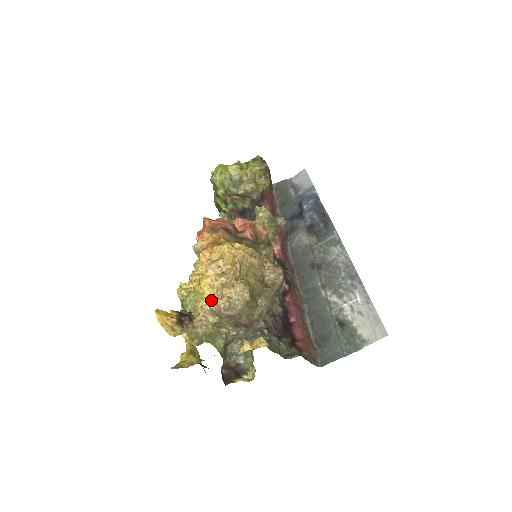
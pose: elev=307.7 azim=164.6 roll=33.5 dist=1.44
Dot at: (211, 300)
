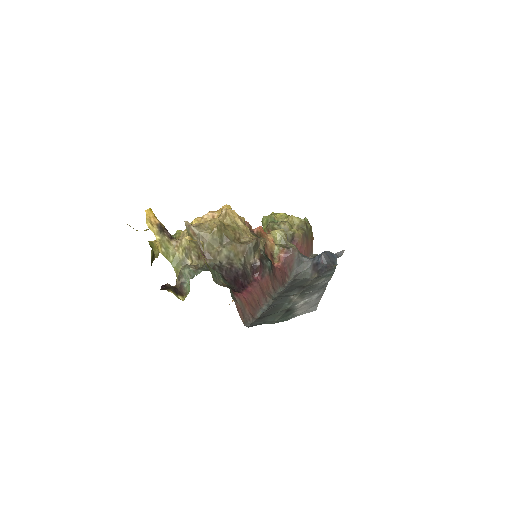
Dot at: occluded
